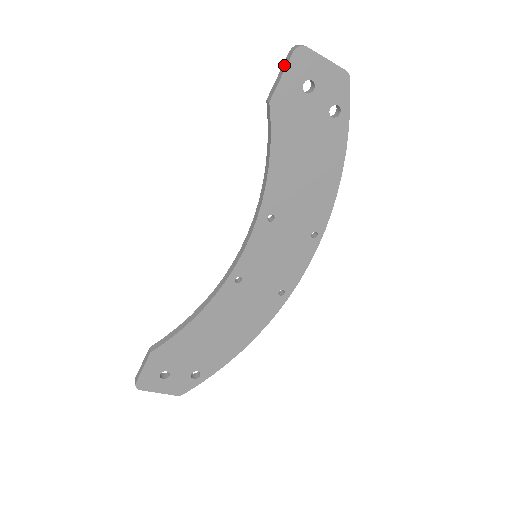
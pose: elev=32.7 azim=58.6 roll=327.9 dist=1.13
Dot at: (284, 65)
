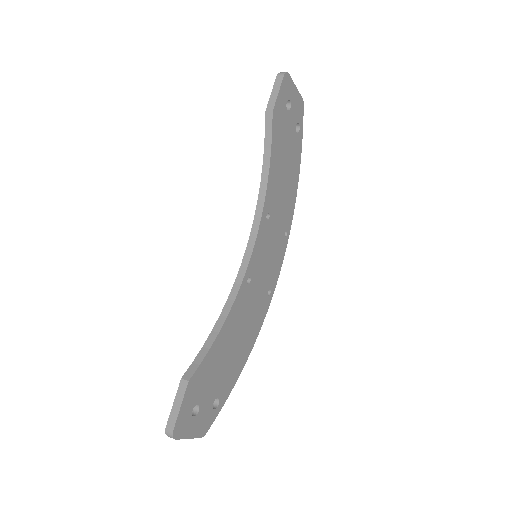
Dot at: (276, 85)
